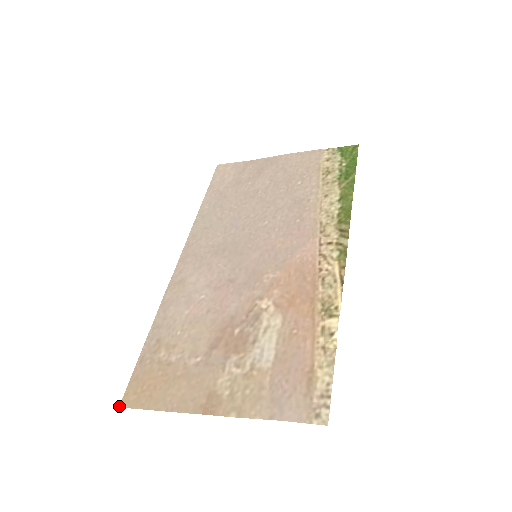
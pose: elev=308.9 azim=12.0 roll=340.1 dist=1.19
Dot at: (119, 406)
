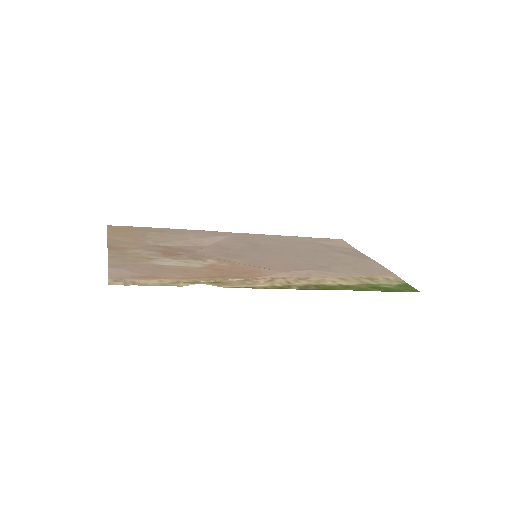
Dot at: (108, 225)
